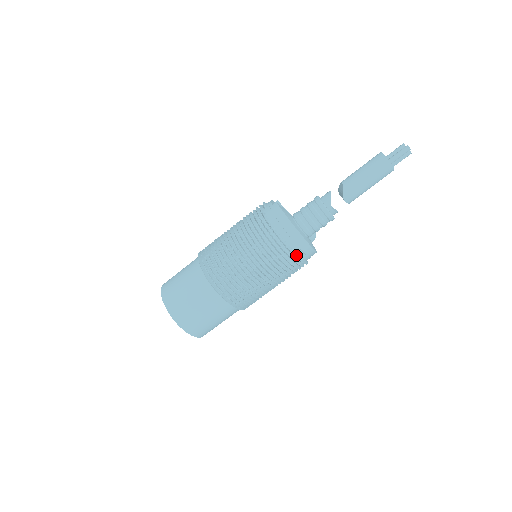
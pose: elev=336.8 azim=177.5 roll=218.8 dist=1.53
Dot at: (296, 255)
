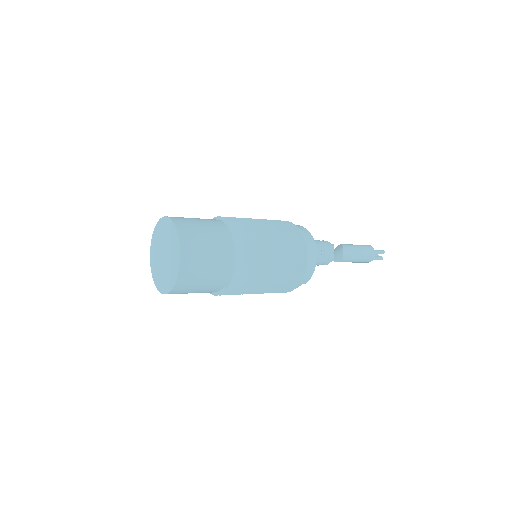
Dot at: (306, 254)
